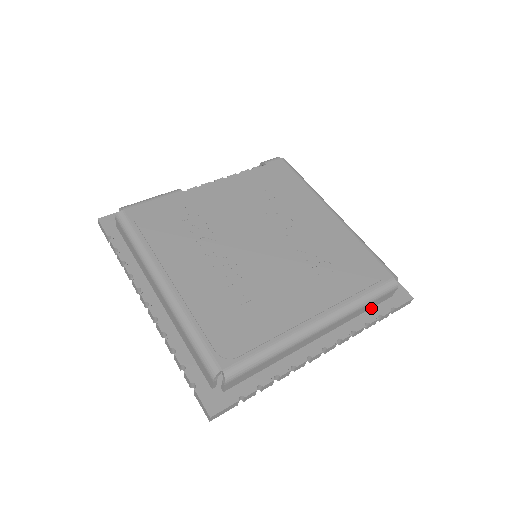
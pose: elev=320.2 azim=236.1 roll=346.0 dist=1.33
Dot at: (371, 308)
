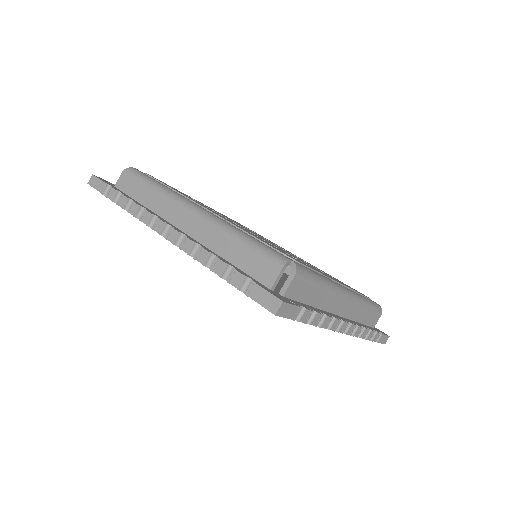
Dot at: (365, 325)
